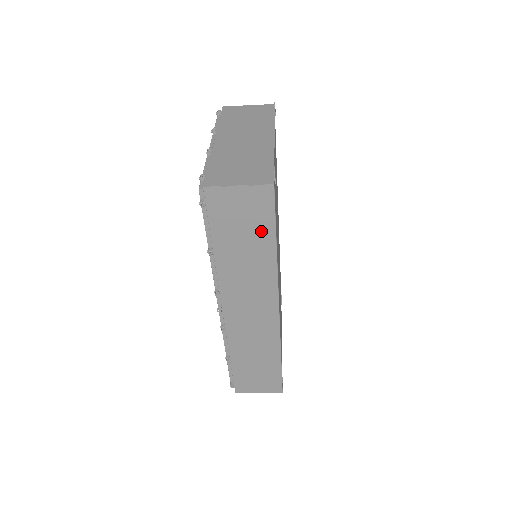
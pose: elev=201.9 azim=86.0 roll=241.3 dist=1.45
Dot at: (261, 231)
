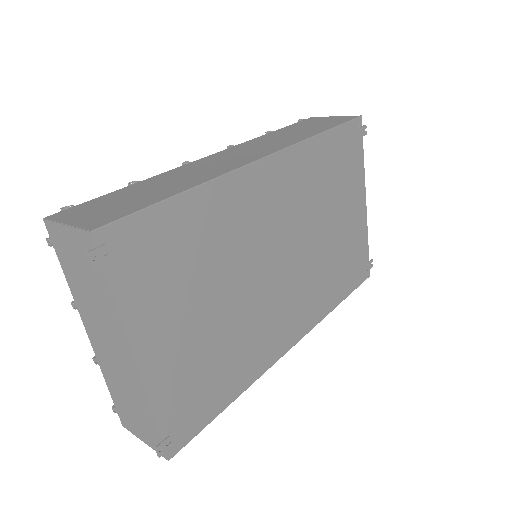
Dot at: occluded
